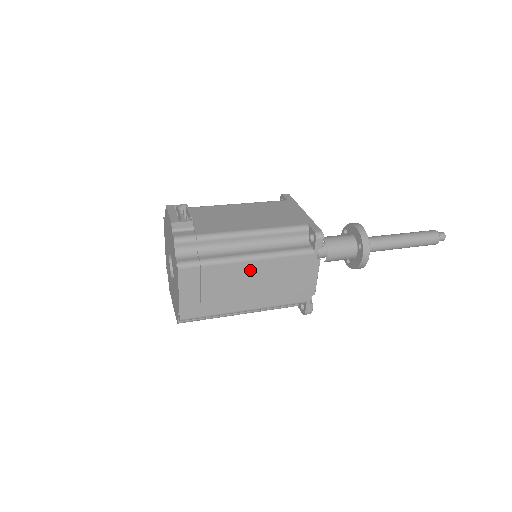
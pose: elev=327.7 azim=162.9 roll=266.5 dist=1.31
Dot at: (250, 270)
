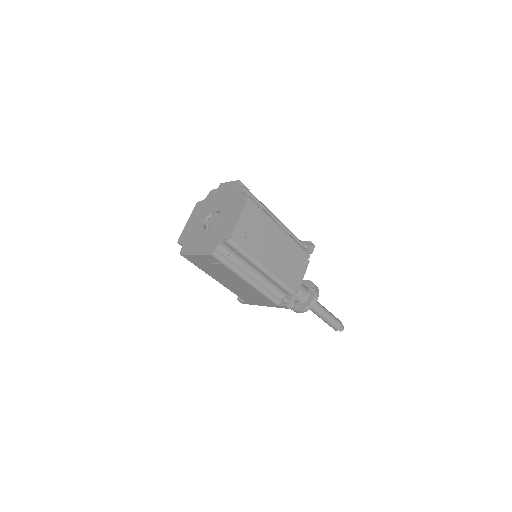
Dot at: (278, 235)
